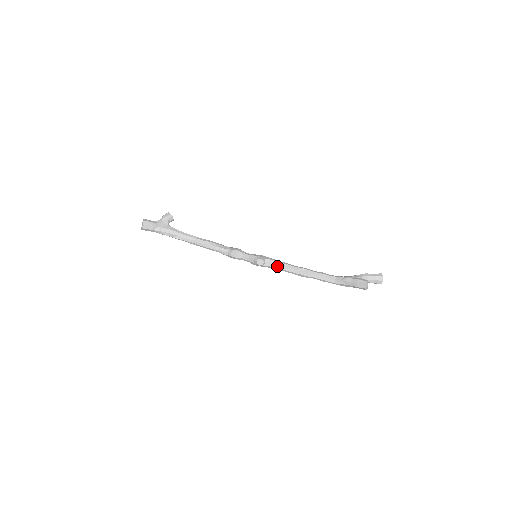
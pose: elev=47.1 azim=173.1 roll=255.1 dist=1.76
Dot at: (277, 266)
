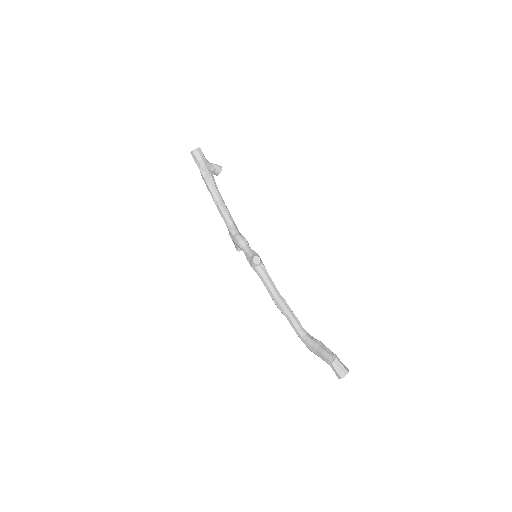
Dot at: (266, 278)
